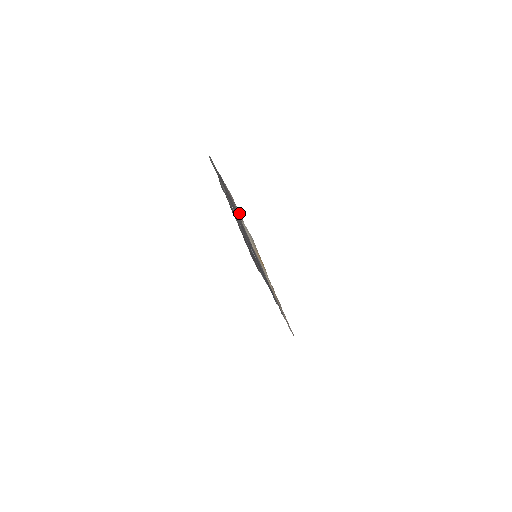
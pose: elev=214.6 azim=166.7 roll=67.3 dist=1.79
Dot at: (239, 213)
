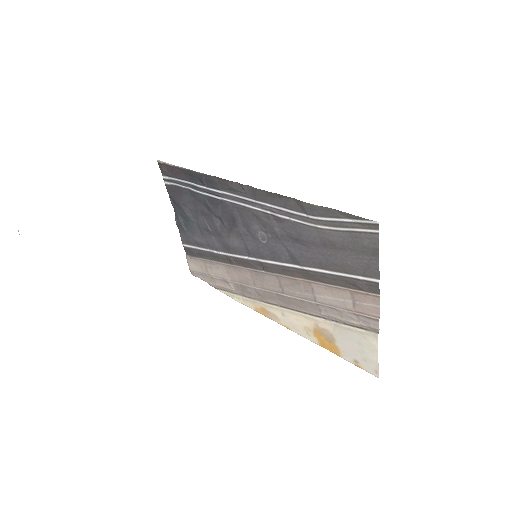
Dot at: (358, 317)
